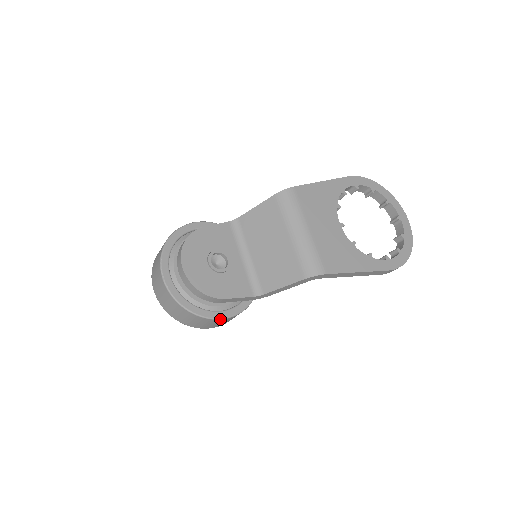
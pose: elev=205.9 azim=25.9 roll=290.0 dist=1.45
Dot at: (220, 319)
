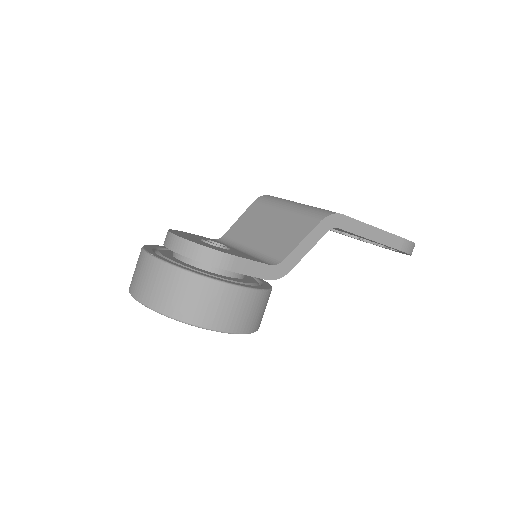
Dot at: (238, 286)
